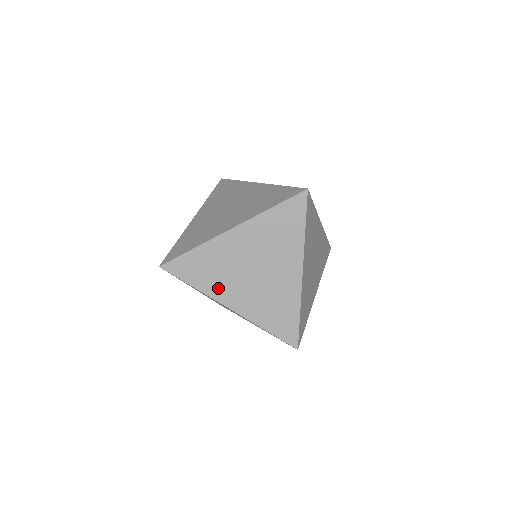
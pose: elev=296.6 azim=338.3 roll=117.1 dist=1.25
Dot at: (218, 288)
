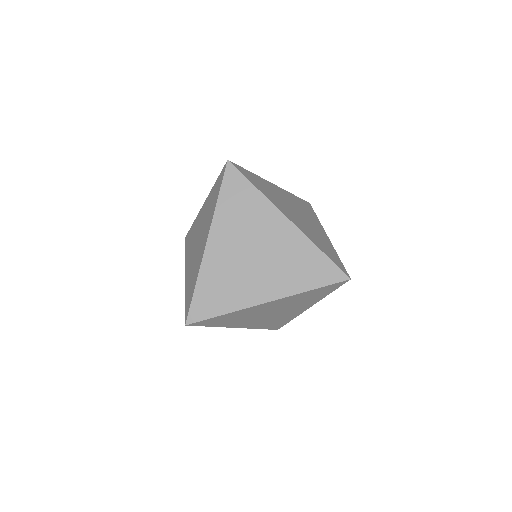
Dot at: (276, 202)
